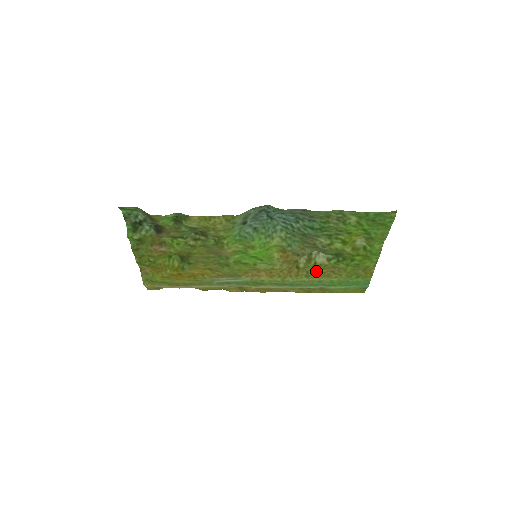
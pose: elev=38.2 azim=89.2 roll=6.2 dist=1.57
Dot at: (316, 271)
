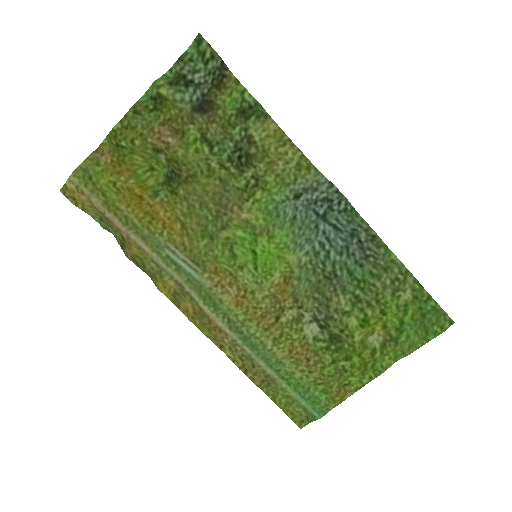
Dot at: (292, 342)
